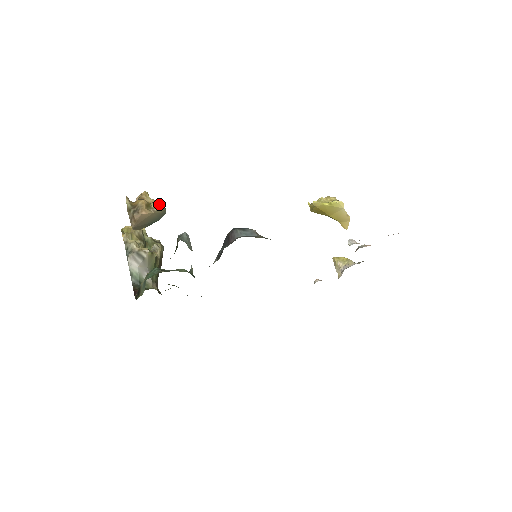
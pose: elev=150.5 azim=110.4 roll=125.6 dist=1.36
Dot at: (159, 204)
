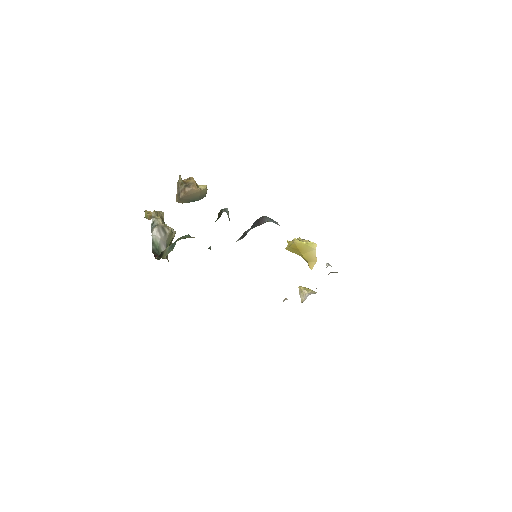
Dot at: (205, 187)
